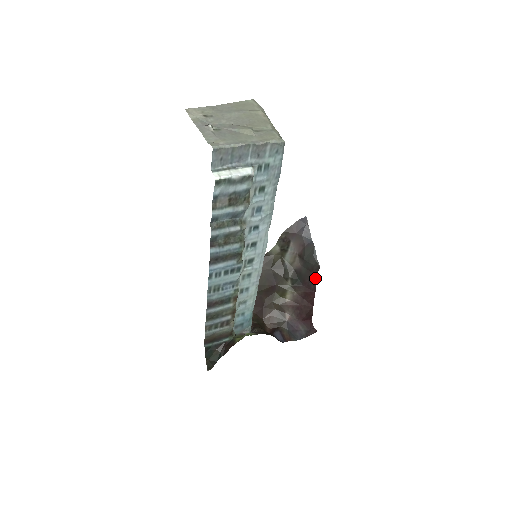
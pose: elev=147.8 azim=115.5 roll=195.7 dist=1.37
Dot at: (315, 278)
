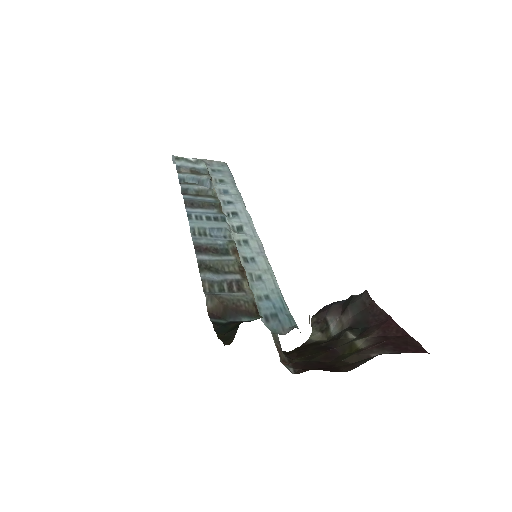
Dot at: (375, 307)
